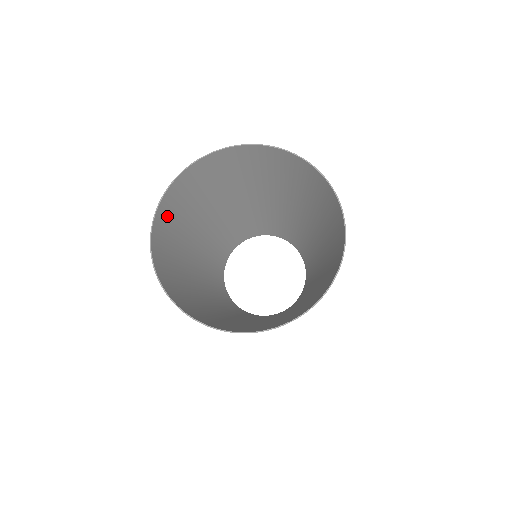
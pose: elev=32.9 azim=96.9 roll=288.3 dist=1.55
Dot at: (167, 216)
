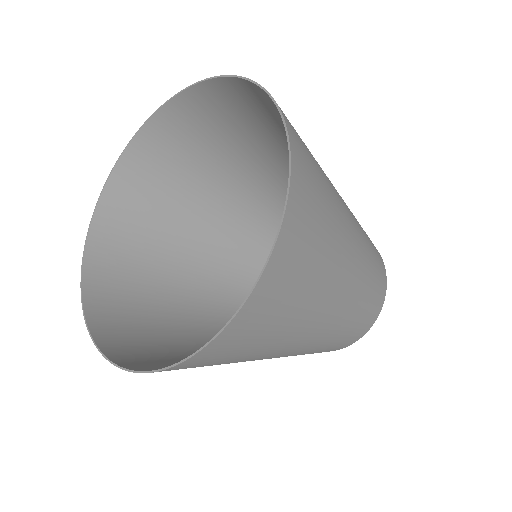
Dot at: (111, 307)
